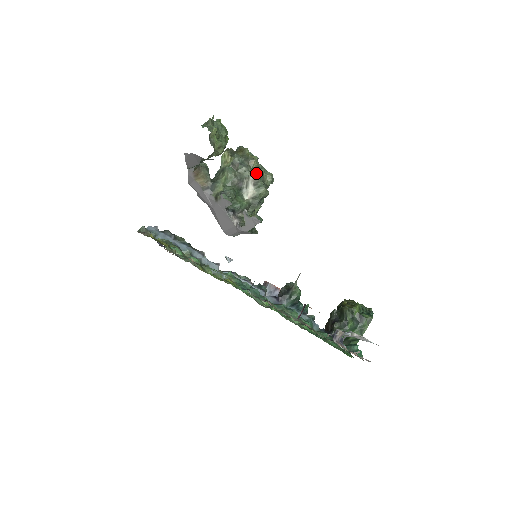
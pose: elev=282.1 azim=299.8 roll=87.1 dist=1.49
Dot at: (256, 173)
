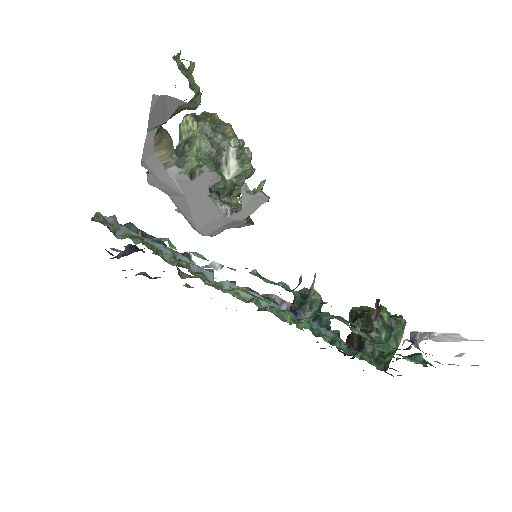
Dot at: (237, 142)
